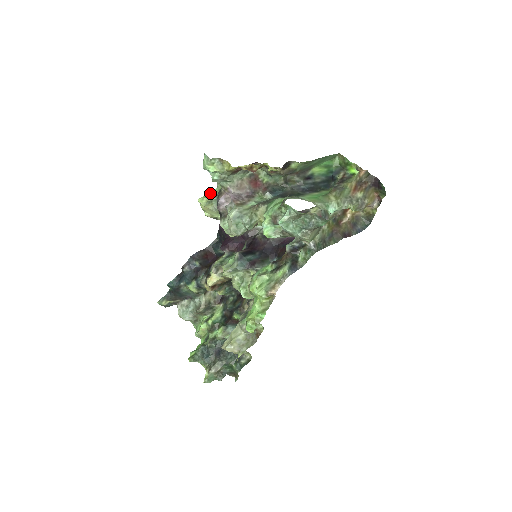
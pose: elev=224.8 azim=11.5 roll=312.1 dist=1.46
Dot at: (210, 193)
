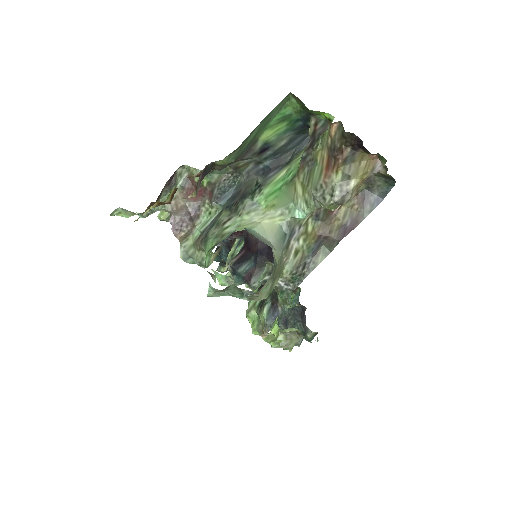
Dot at: occluded
